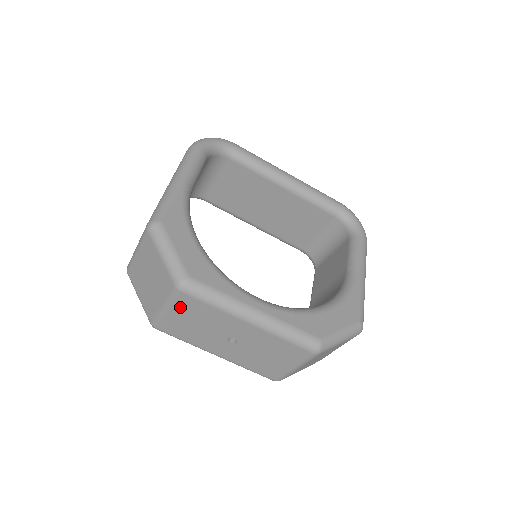
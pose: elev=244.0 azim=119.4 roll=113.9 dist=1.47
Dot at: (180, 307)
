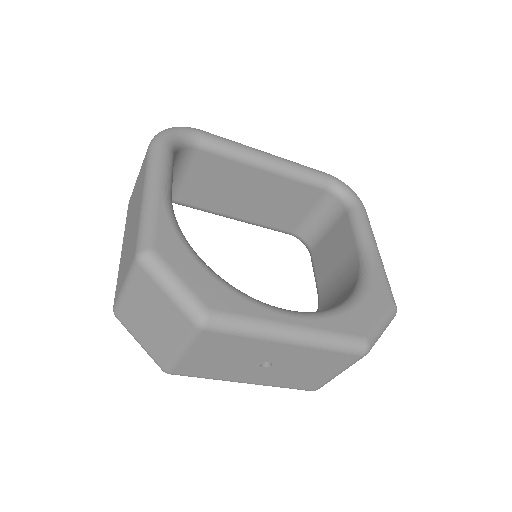
Dot at: (201, 346)
